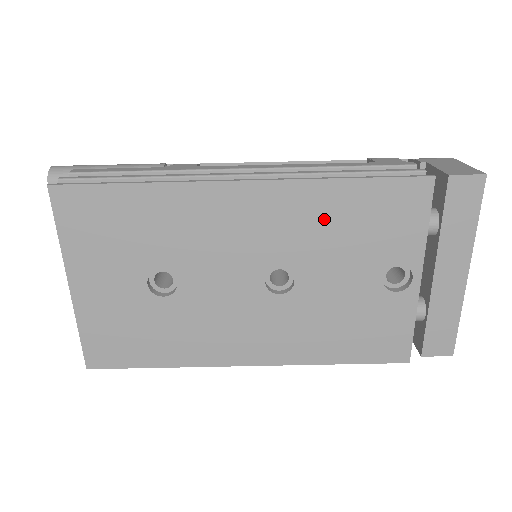
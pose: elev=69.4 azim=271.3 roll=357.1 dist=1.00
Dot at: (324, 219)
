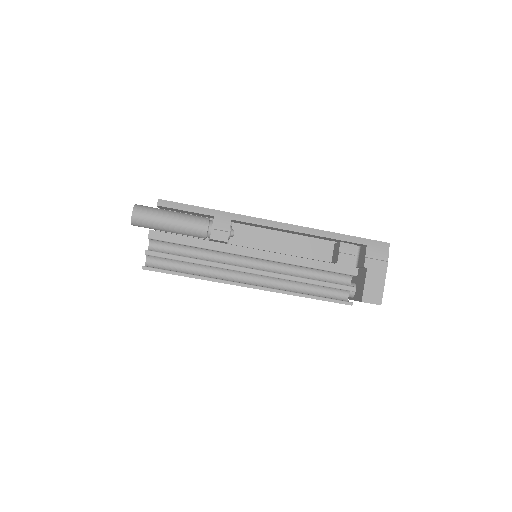
Dot at: occluded
